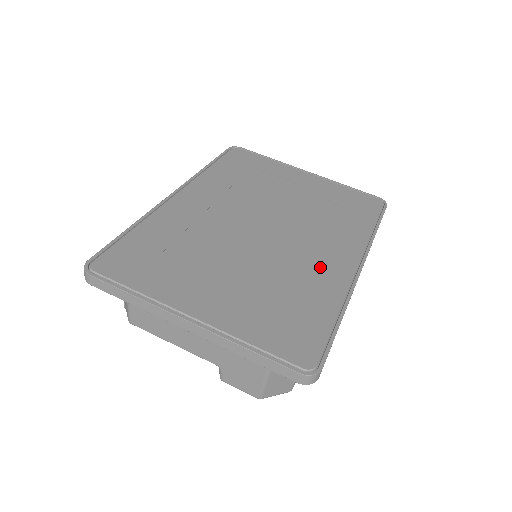
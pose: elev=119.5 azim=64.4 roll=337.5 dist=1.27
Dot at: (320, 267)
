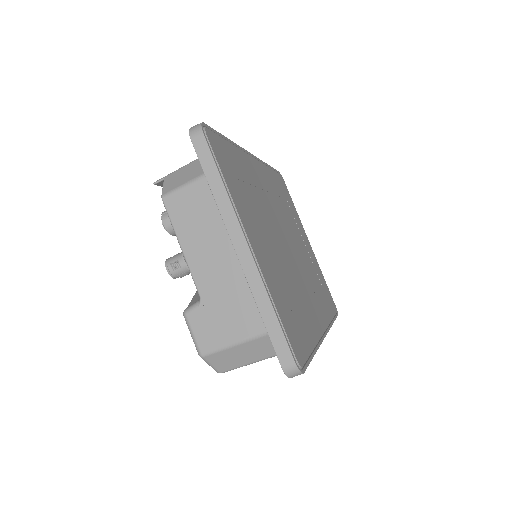
Dot at: (310, 307)
